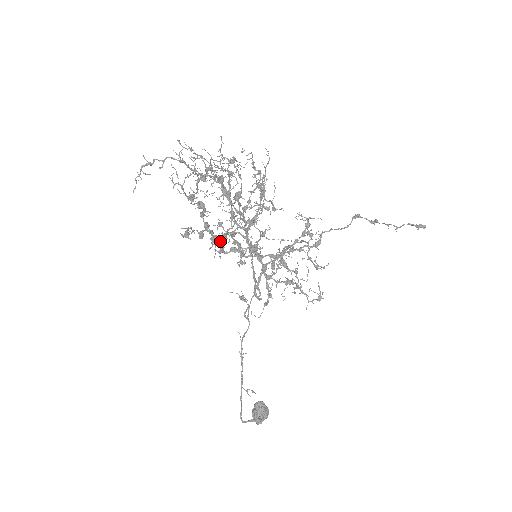
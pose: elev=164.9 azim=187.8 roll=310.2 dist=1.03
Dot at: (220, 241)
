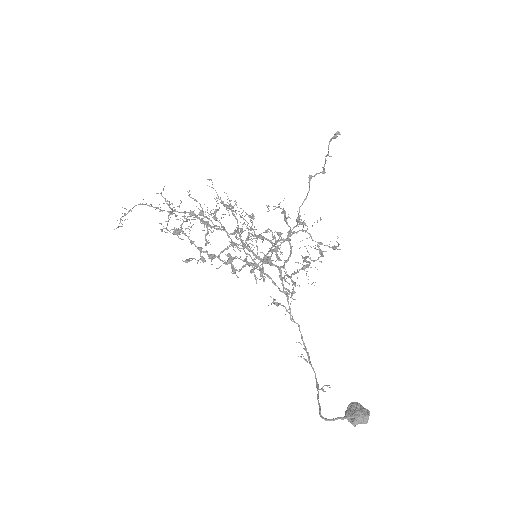
Dot at: (226, 262)
